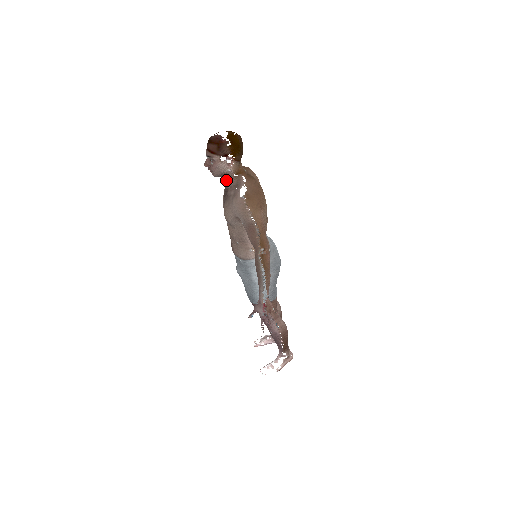
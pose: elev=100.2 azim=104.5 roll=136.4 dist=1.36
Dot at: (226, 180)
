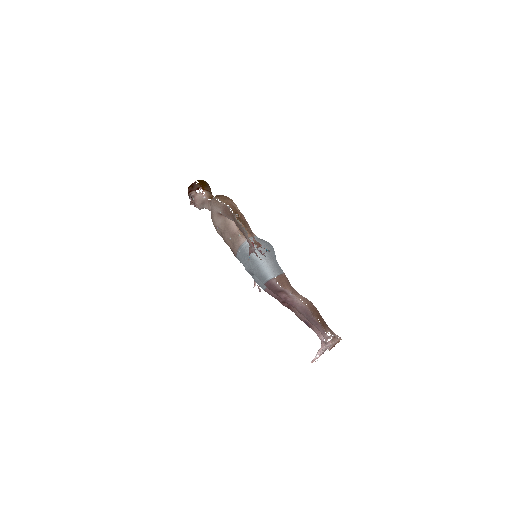
Dot at: (208, 209)
